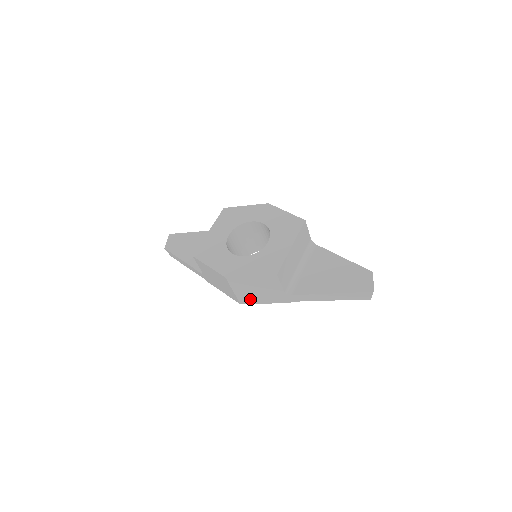
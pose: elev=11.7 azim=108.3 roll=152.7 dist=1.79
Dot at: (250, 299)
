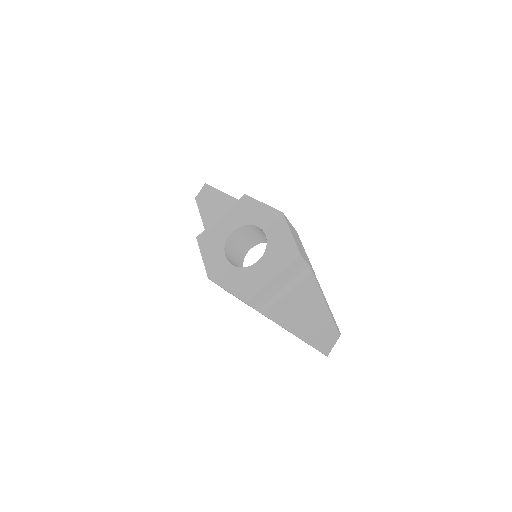
Dot at: occluded
